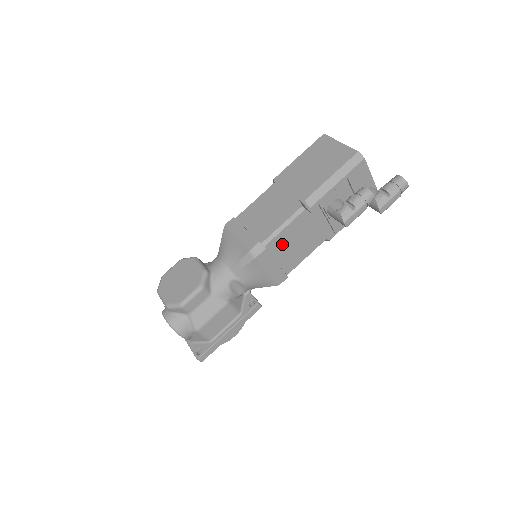
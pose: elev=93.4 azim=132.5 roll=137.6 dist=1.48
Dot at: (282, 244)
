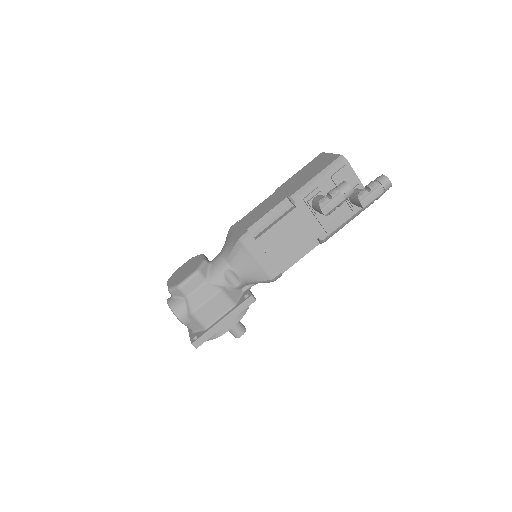
Dot at: (270, 235)
